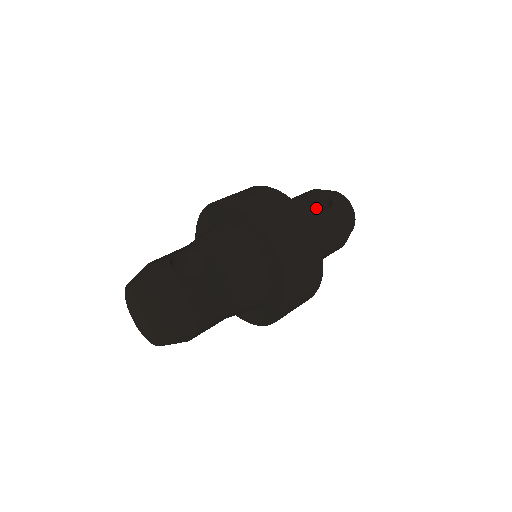
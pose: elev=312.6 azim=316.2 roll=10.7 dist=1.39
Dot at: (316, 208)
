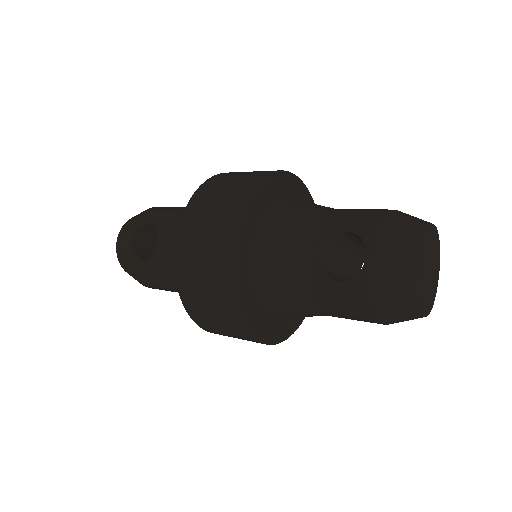
Dot at: (318, 269)
